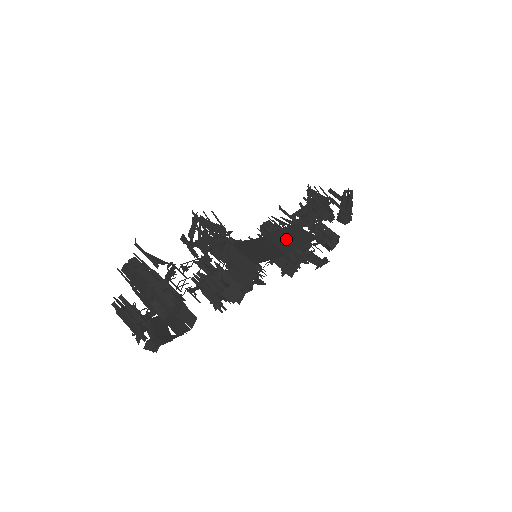
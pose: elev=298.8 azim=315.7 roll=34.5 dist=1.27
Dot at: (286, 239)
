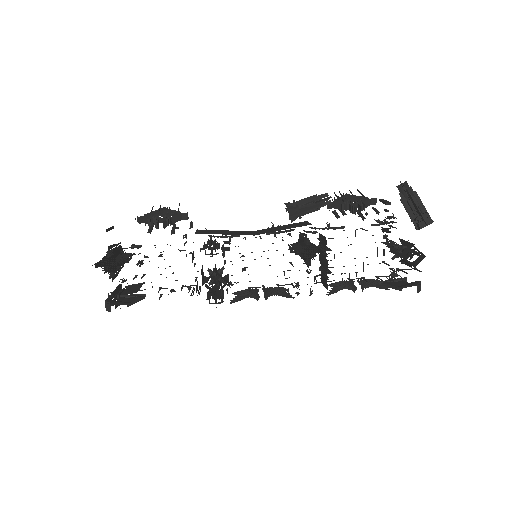
Dot at: (274, 229)
